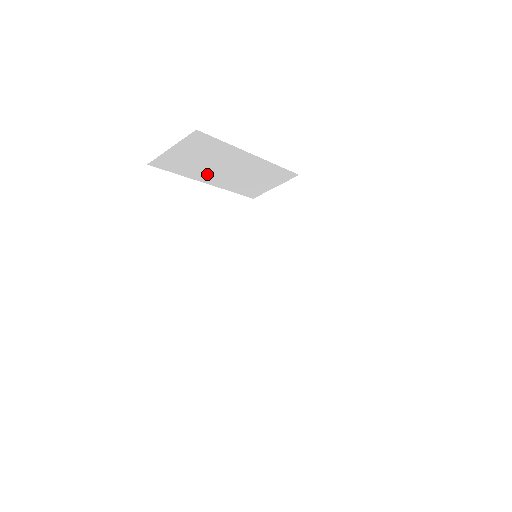
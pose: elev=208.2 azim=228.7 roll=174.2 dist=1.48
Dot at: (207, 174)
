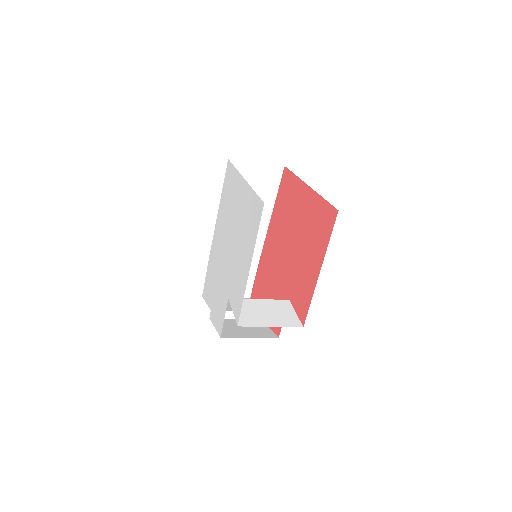
Dot at: occluded
